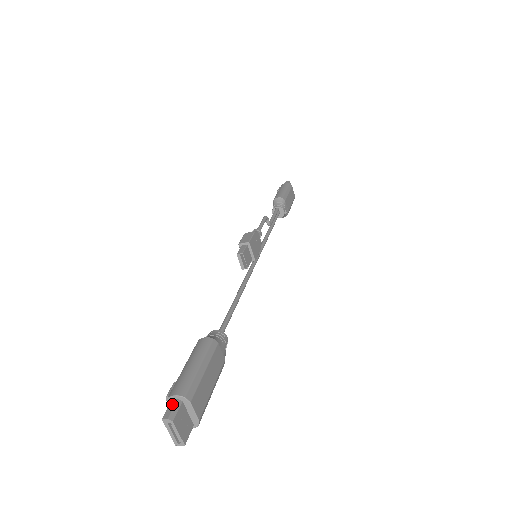
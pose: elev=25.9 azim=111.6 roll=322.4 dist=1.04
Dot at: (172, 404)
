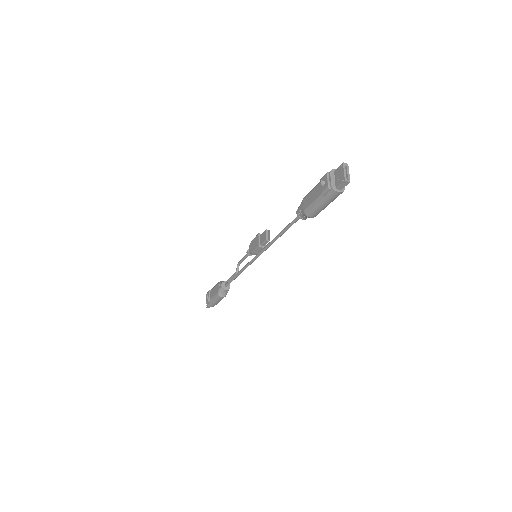
Dot at: (338, 168)
